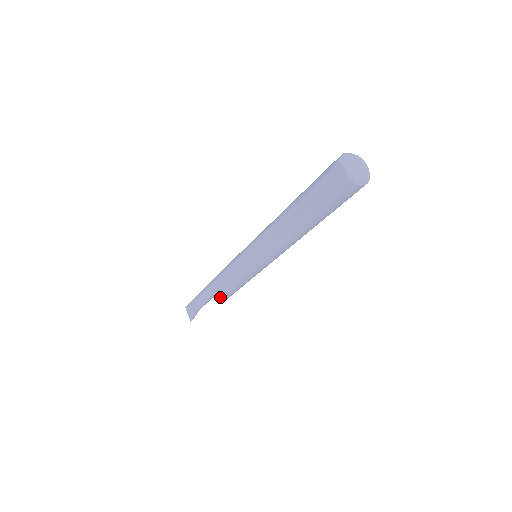
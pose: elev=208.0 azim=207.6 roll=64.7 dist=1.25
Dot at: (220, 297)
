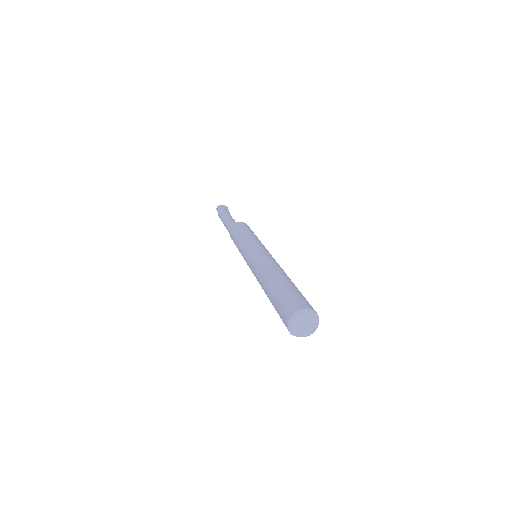
Dot at: occluded
